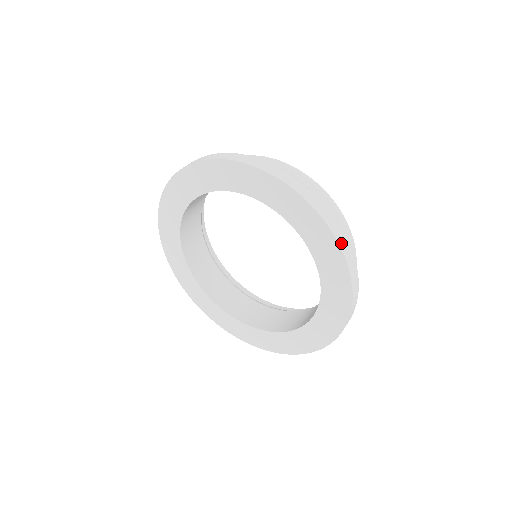
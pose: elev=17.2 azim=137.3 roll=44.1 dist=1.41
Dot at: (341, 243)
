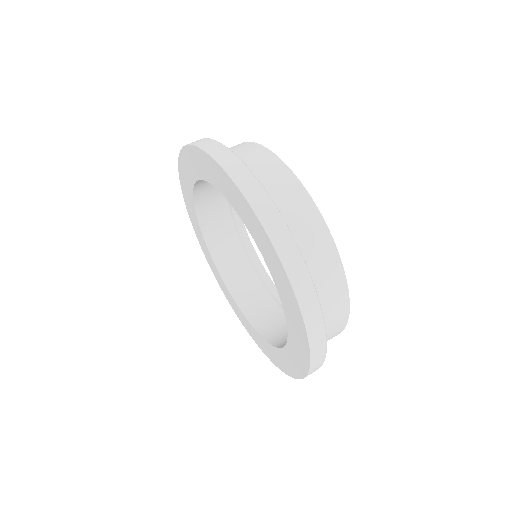
Dot at: (233, 173)
